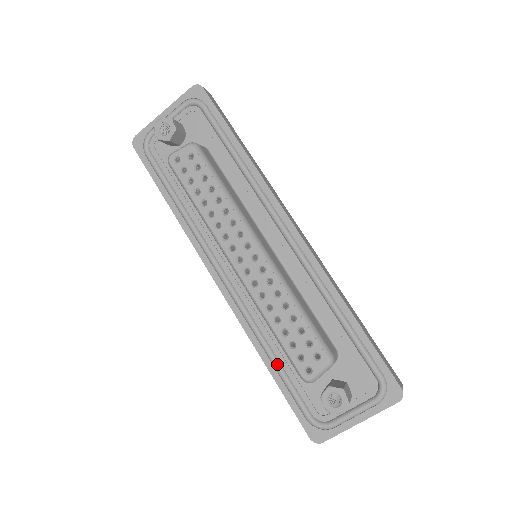
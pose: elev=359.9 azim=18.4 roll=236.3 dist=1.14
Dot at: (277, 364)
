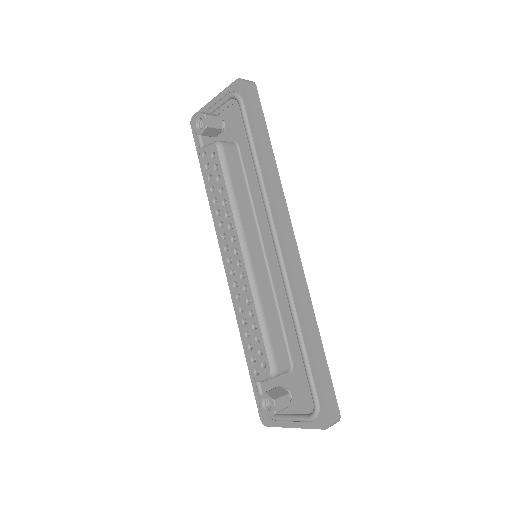
Dot at: occluded
